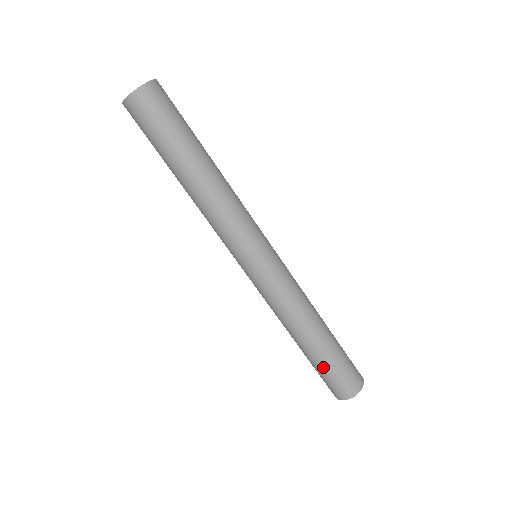
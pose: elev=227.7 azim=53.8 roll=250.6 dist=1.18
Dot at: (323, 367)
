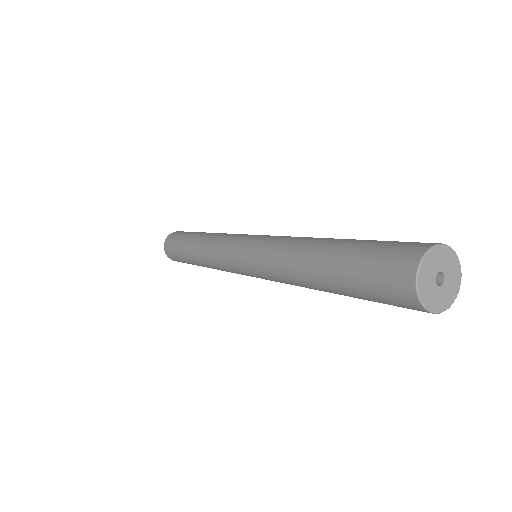
Dot at: (348, 275)
